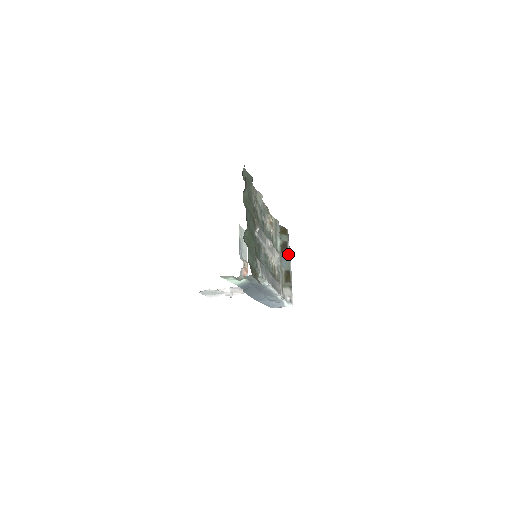
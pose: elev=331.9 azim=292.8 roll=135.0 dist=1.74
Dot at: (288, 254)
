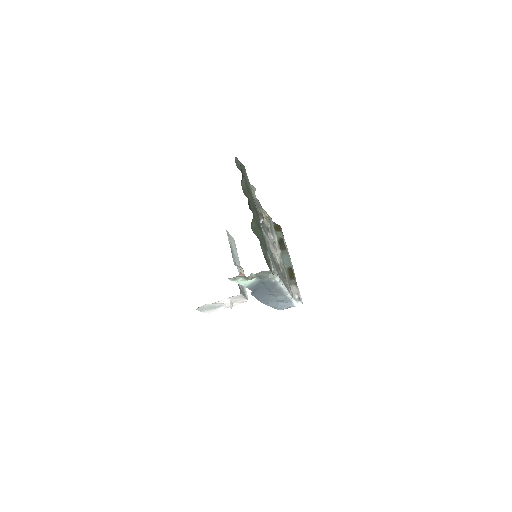
Dot at: (286, 251)
